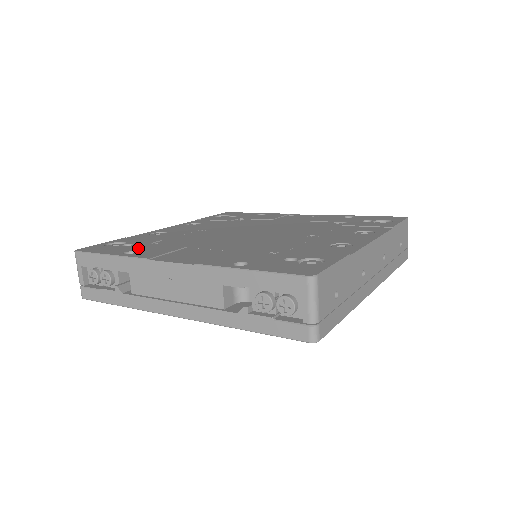
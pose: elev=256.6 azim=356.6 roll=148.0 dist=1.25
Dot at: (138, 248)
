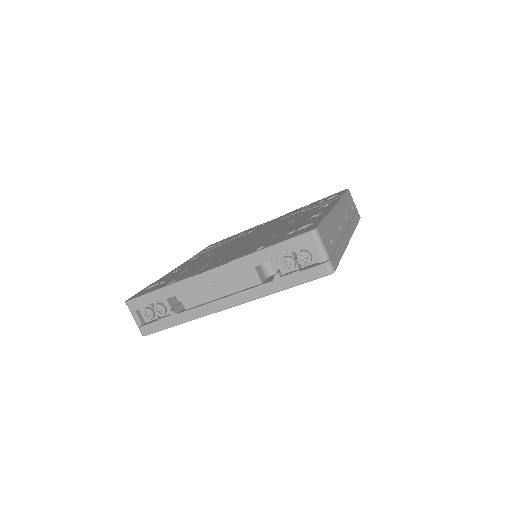
Dot at: (173, 279)
